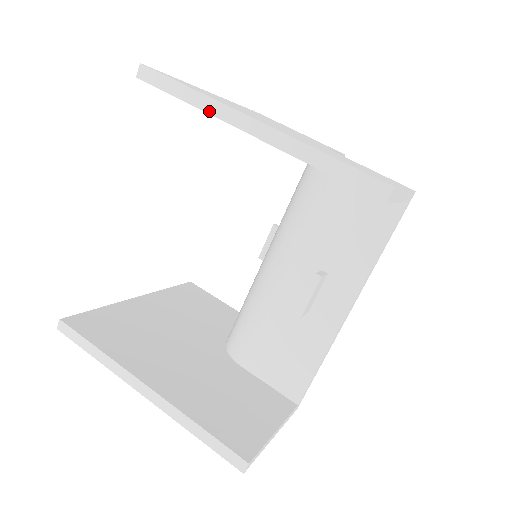
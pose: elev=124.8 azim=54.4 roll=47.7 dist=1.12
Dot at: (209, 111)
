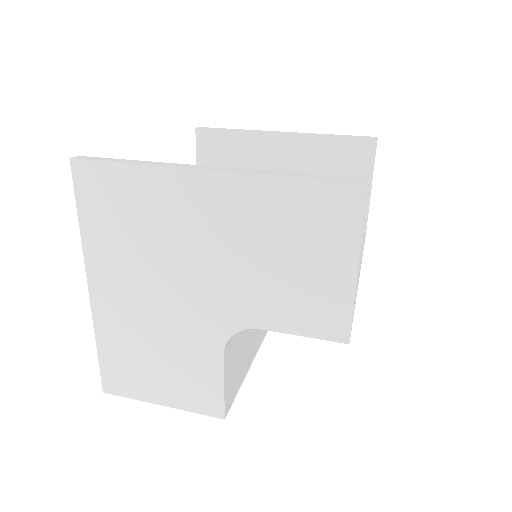
Dot at: occluded
